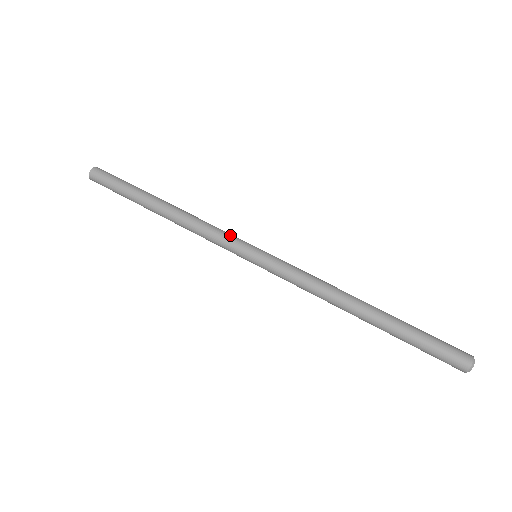
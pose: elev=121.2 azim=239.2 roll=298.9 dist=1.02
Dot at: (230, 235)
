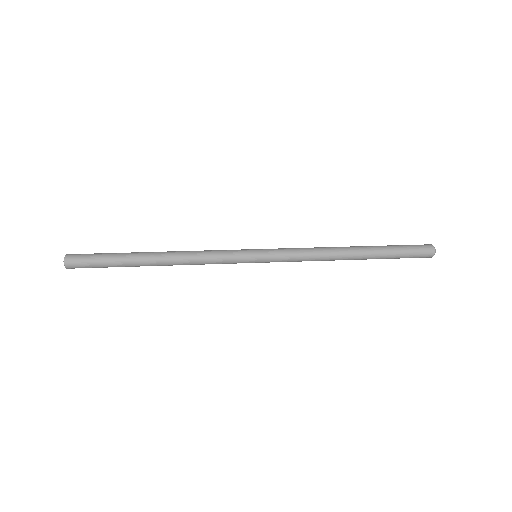
Dot at: (228, 250)
